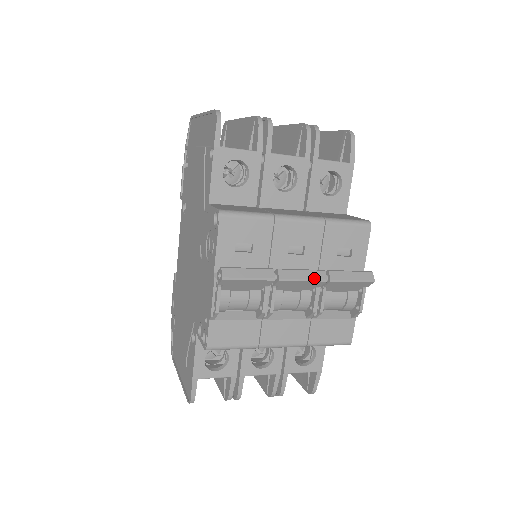
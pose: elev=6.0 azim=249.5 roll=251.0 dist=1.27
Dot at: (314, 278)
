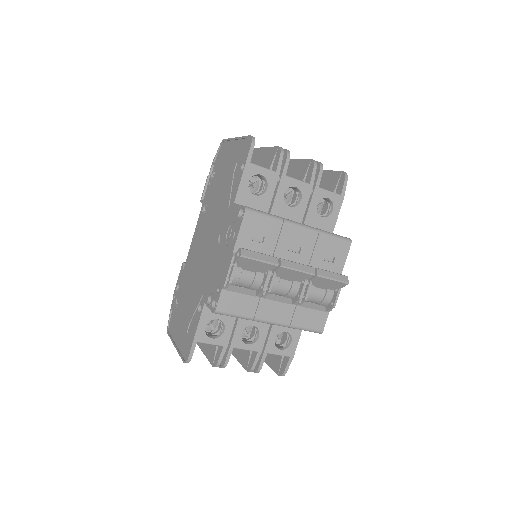
Dot at: (306, 271)
